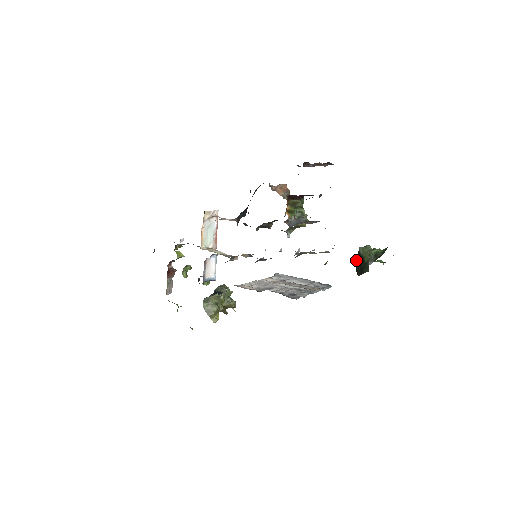
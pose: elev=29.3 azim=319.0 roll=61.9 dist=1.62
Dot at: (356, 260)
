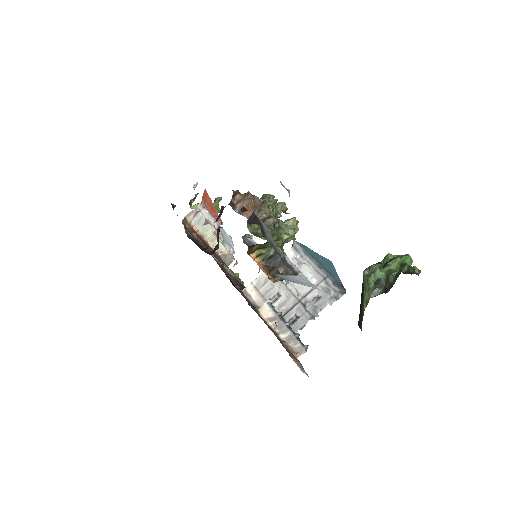
Dot at: occluded
